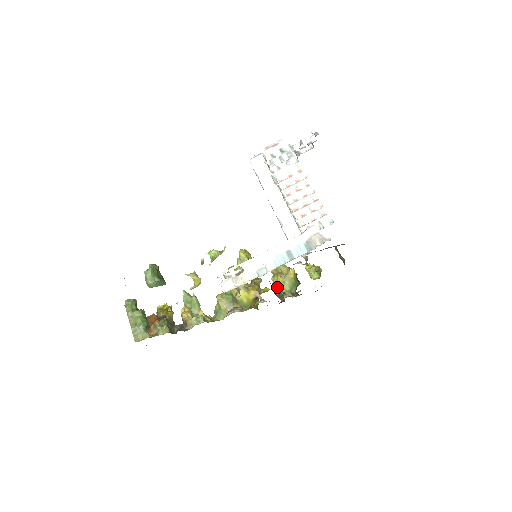
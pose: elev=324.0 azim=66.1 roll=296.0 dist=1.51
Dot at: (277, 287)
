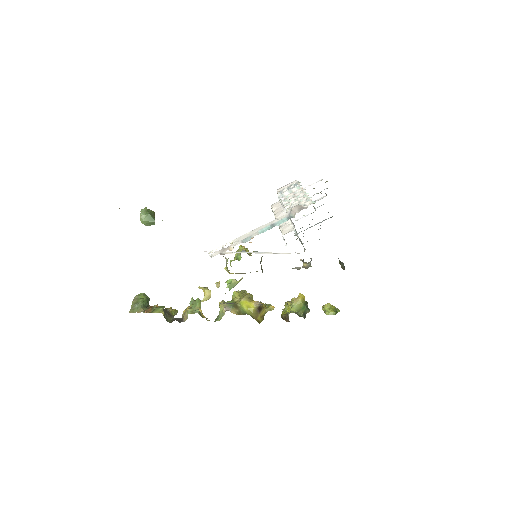
Dot at: occluded
